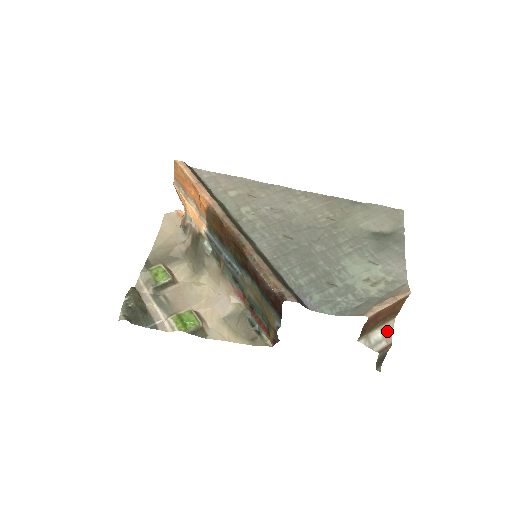
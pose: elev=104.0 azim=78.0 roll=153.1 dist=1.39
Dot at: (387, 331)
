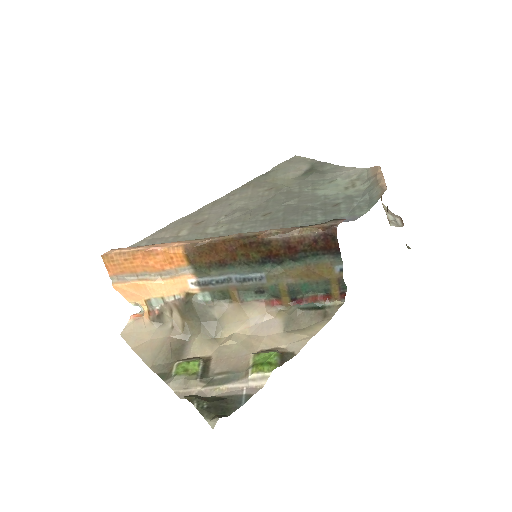
Dot at: (389, 212)
